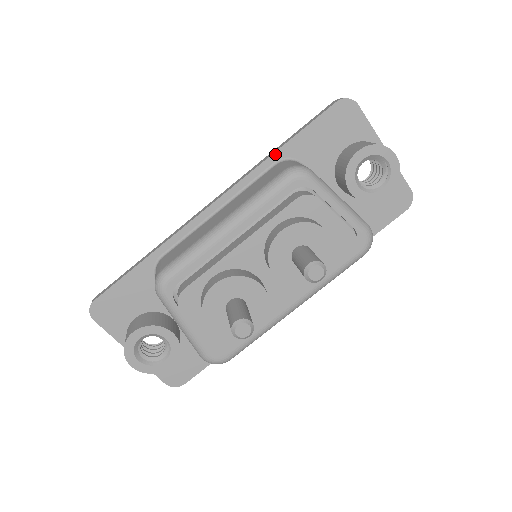
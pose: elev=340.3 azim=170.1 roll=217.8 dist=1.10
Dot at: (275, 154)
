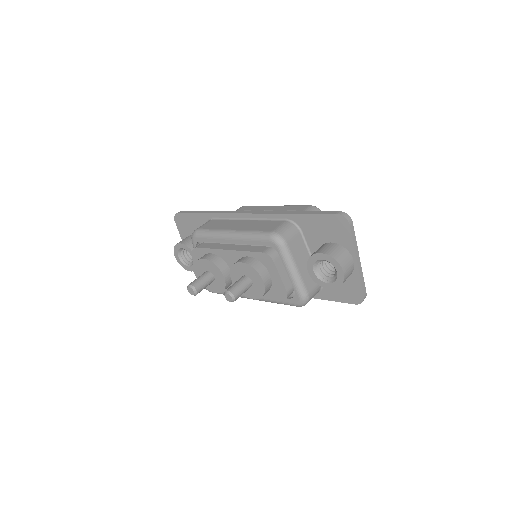
Dot at: (288, 215)
